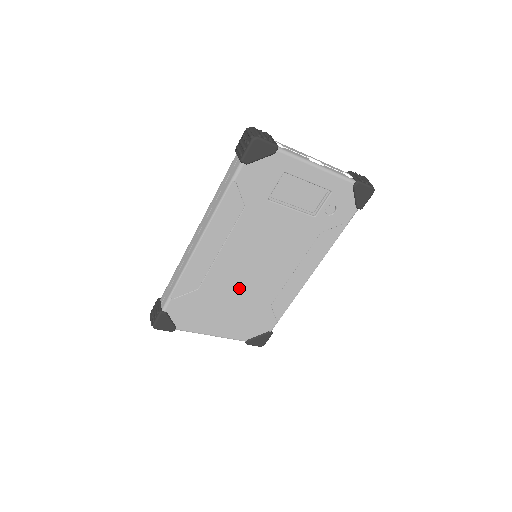
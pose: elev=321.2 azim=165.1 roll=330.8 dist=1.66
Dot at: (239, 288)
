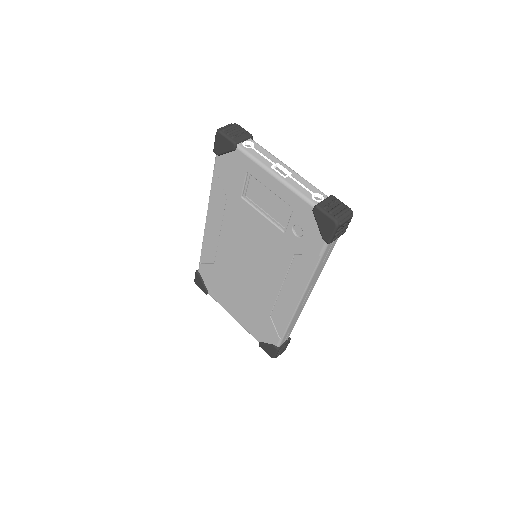
Dot at: (241, 280)
